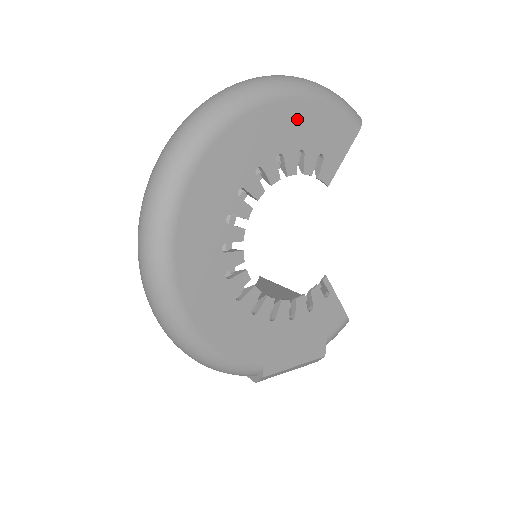
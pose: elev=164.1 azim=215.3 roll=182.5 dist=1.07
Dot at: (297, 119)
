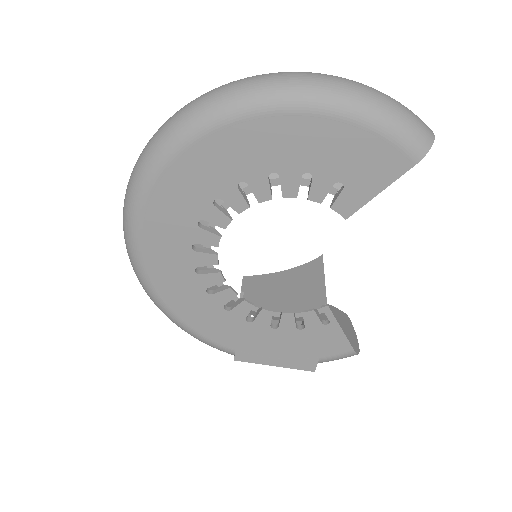
Dot at: (306, 138)
